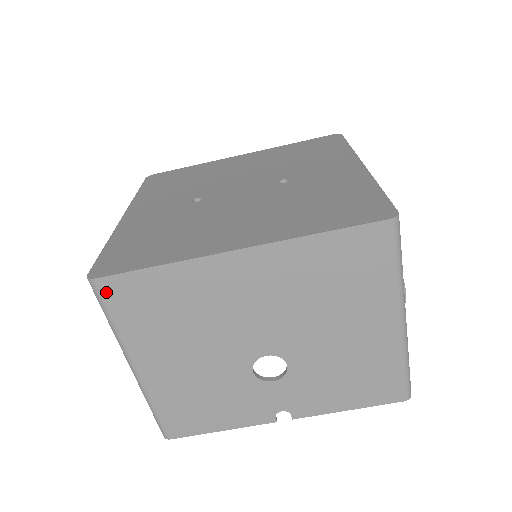
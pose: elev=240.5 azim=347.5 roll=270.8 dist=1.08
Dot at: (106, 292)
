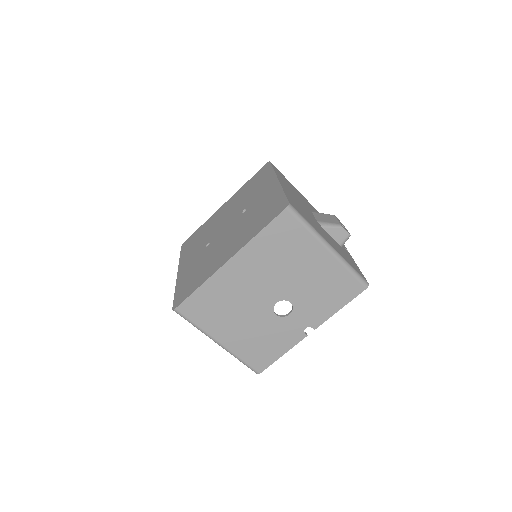
Dot at: (184, 312)
